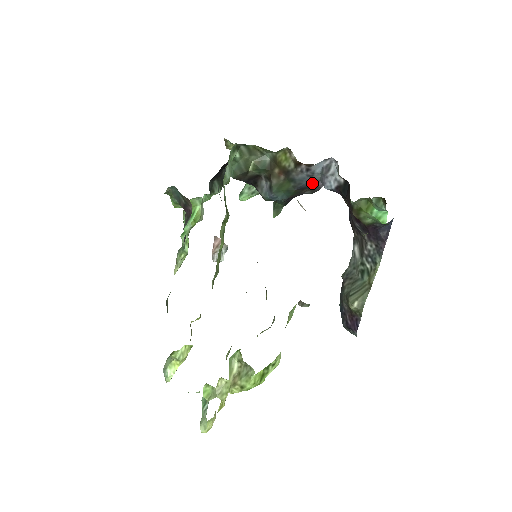
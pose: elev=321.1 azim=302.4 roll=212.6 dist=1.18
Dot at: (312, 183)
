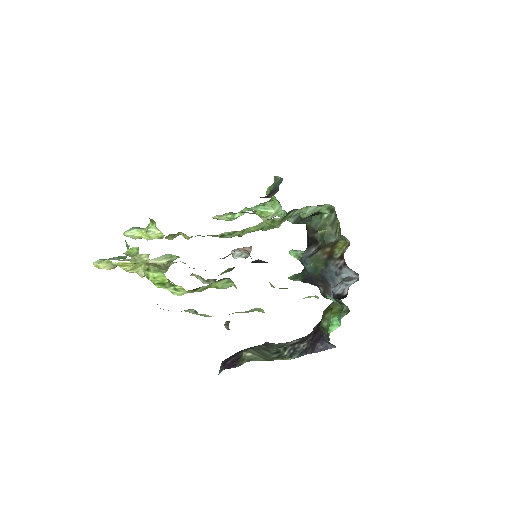
Dot at: (331, 282)
